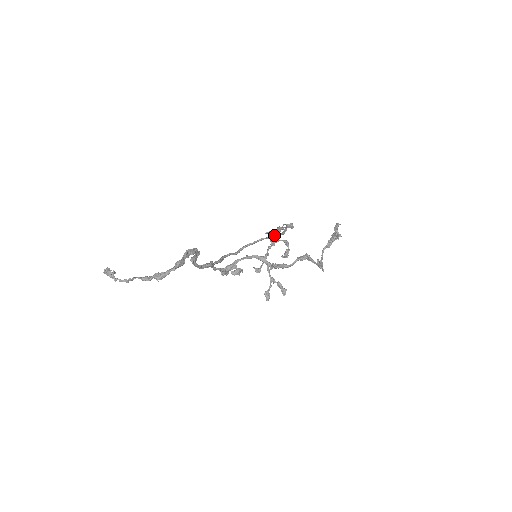
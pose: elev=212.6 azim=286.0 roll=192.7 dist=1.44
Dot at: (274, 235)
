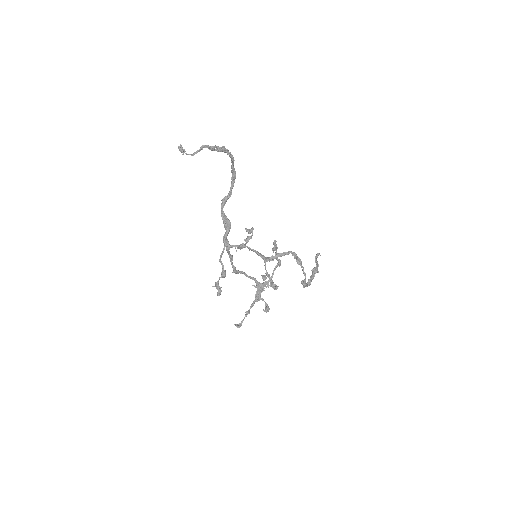
Dot at: (261, 283)
